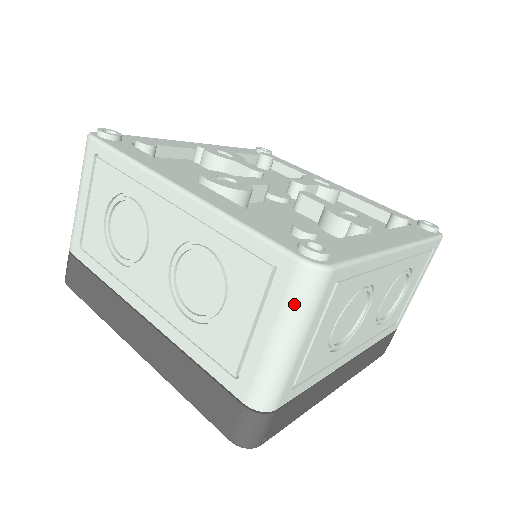
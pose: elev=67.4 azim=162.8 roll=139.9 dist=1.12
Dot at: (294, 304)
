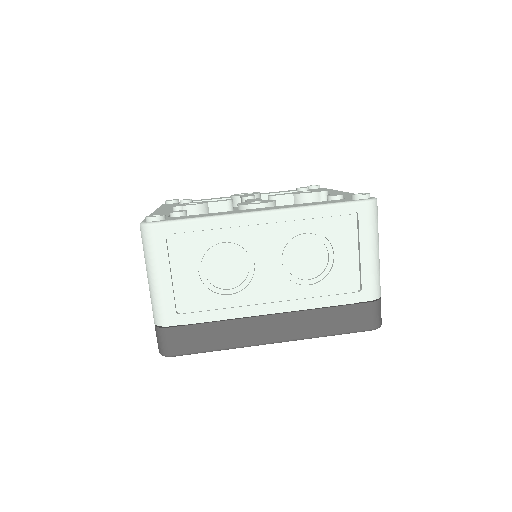
Dot at: (374, 225)
